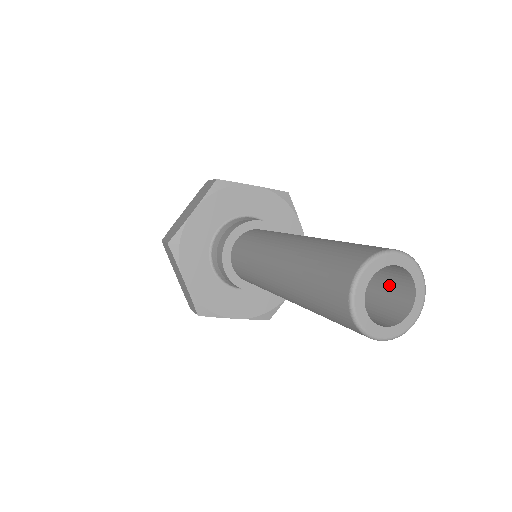
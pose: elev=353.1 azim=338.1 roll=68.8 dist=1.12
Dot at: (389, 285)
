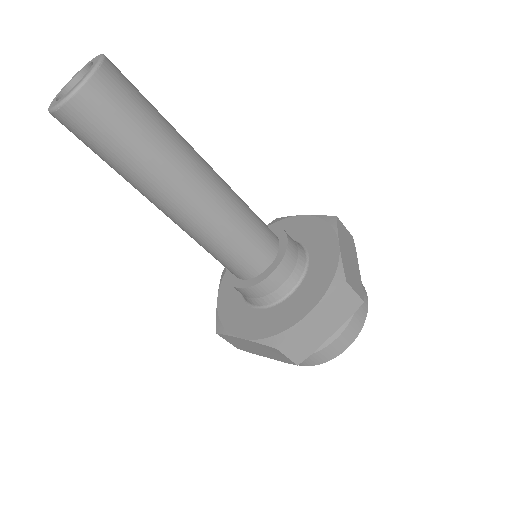
Dot at: occluded
